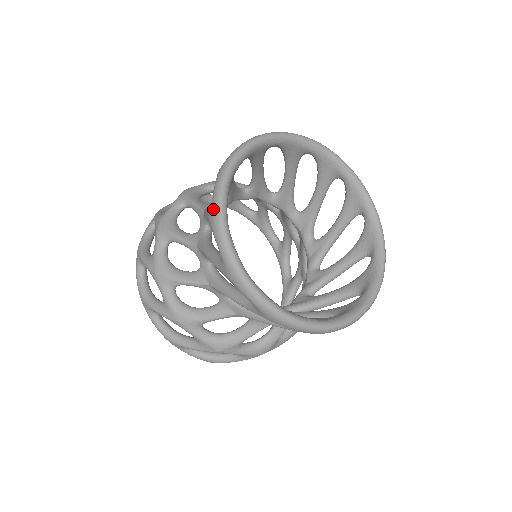
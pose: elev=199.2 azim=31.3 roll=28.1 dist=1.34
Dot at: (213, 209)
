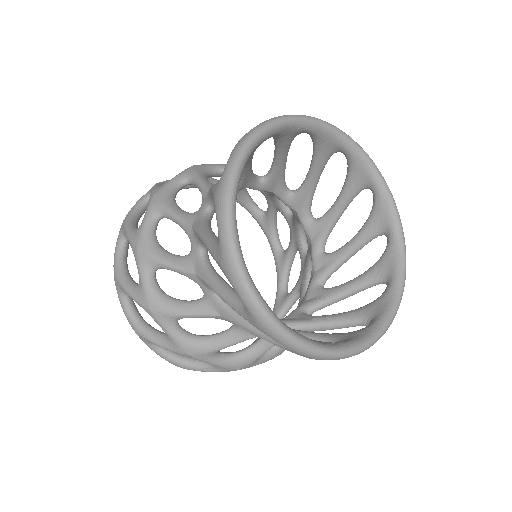
Dot at: (260, 322)
